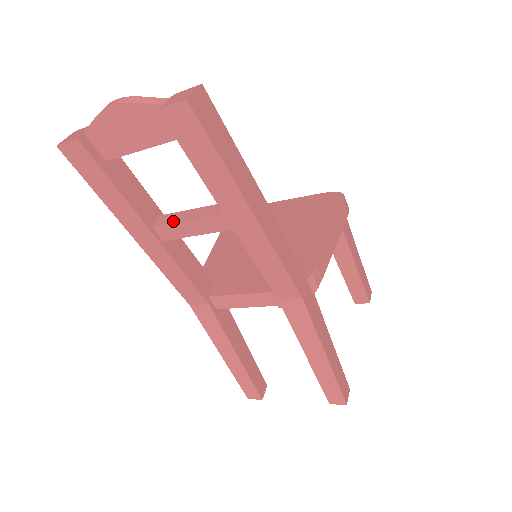
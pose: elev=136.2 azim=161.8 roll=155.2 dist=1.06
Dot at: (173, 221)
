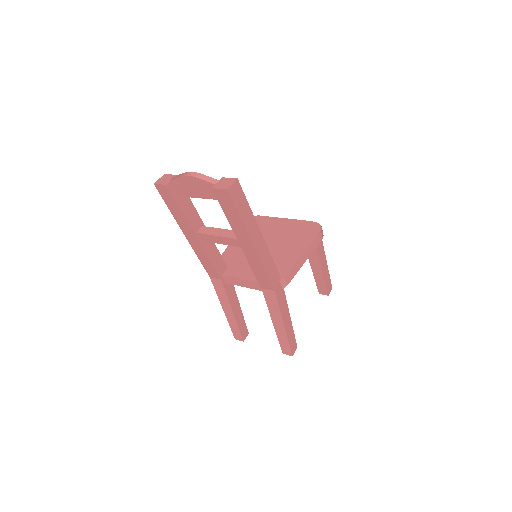
Dot at: (209, 233)
